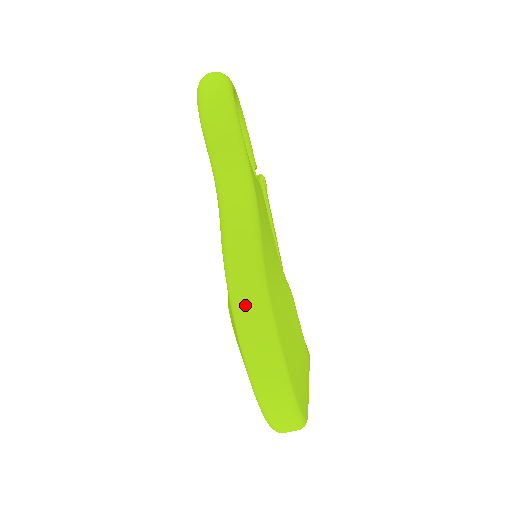
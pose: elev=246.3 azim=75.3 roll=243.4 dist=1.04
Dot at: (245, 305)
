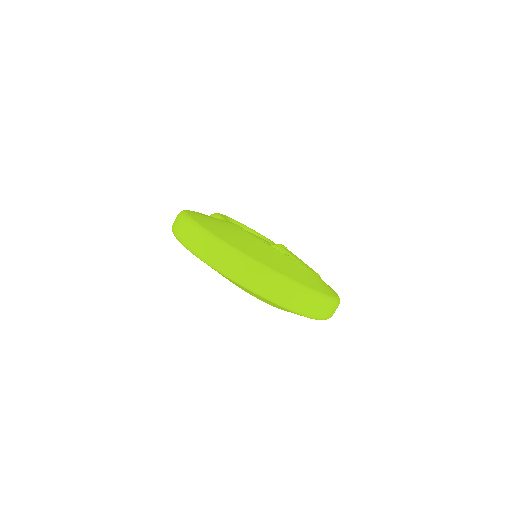
Dot at: occluded
